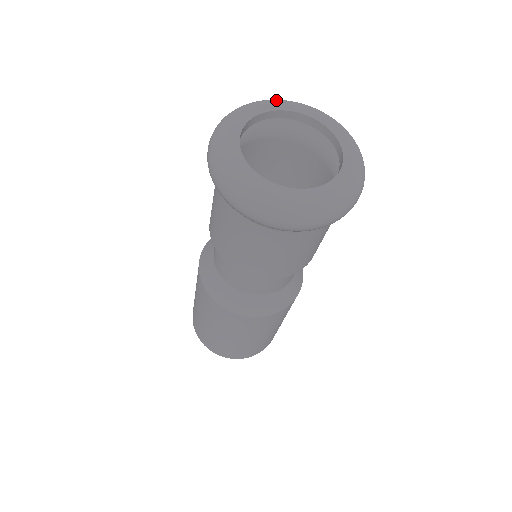
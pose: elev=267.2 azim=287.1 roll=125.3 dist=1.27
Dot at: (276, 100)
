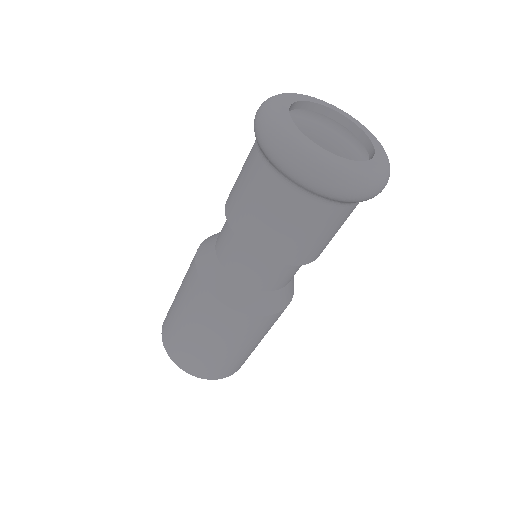
Dot at: occluded
